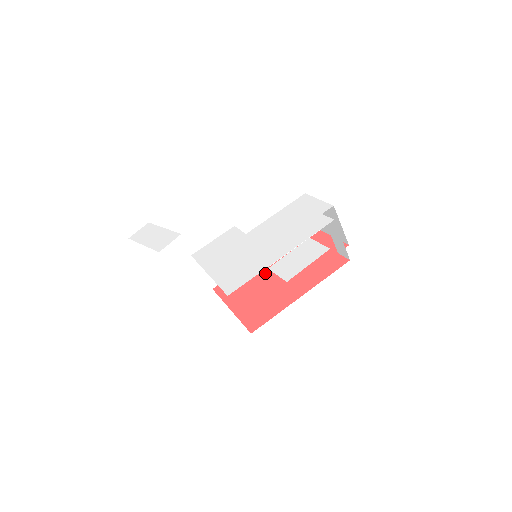
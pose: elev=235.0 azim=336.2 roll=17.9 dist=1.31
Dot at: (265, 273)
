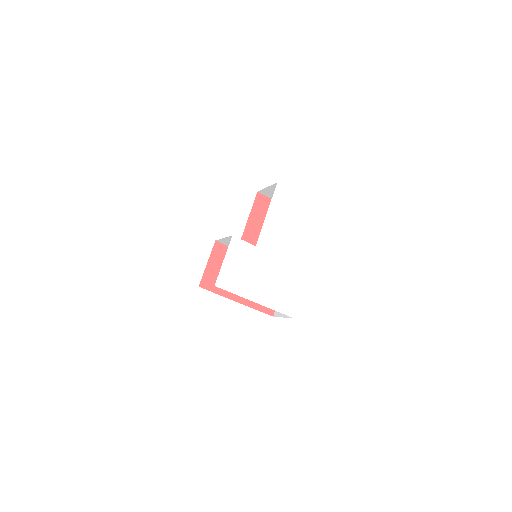
Dot at: occluded
